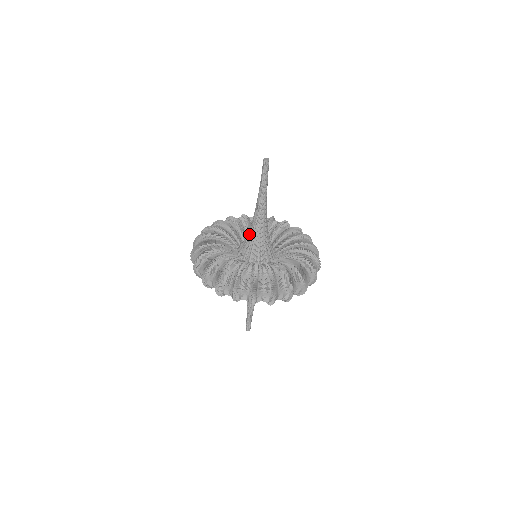
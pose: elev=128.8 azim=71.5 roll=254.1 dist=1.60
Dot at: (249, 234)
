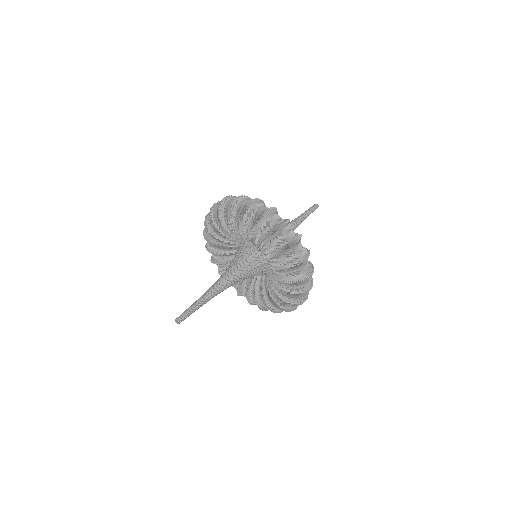
Dot at: occluded
